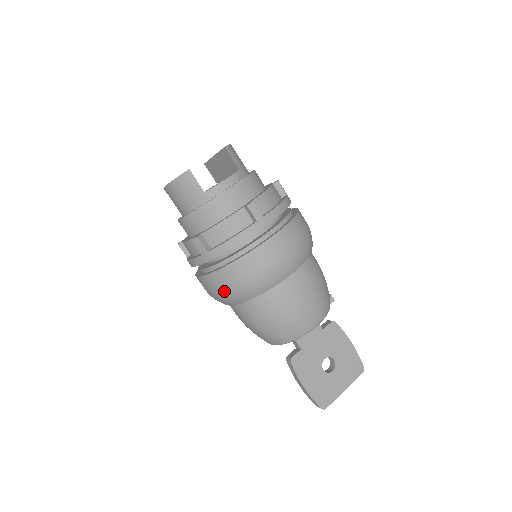
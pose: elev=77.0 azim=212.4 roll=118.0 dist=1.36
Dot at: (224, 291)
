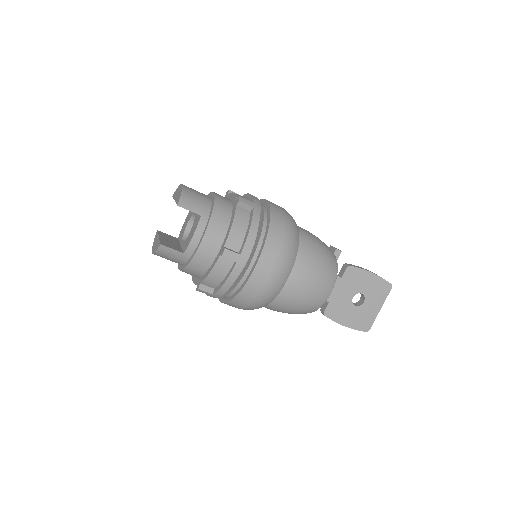
Dot at: occluded
